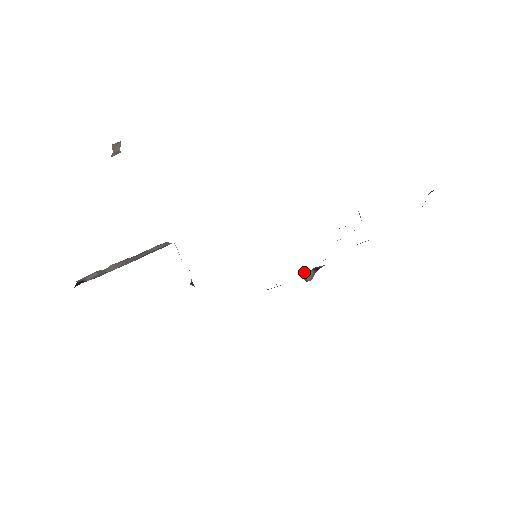
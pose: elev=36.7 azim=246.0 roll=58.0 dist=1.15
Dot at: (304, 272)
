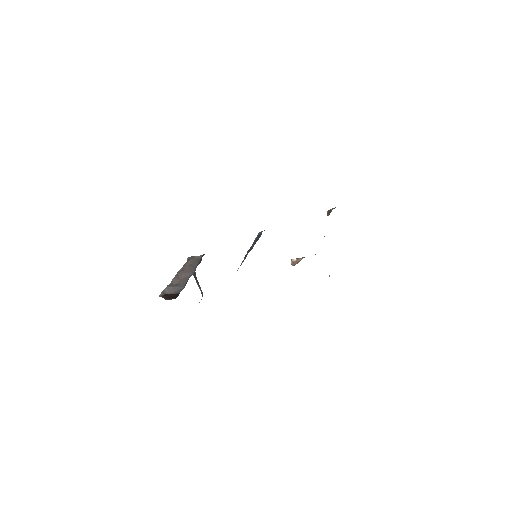
Dot at: (292, 260)
